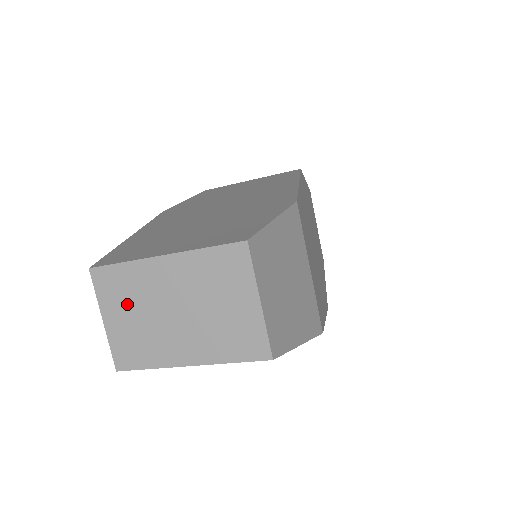
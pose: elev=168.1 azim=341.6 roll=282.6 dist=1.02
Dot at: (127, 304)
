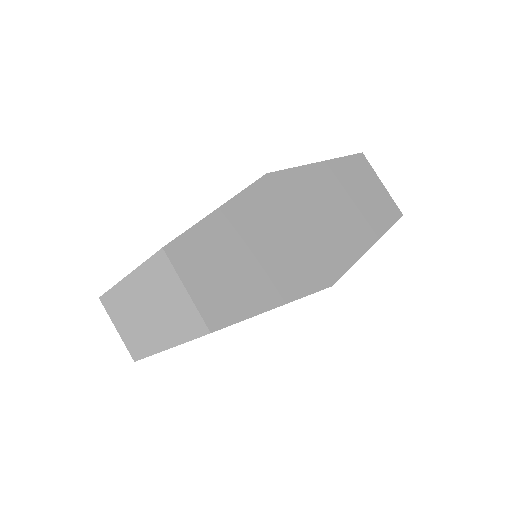
Dot at: occluded
